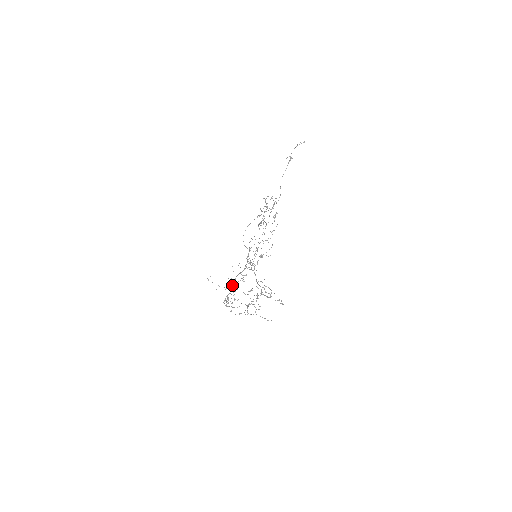
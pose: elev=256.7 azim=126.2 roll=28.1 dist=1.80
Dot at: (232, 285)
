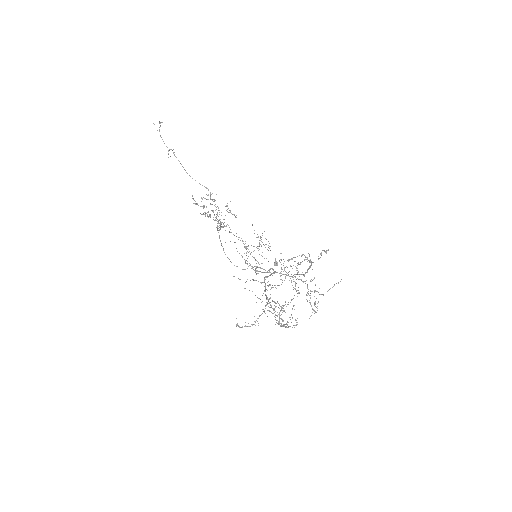
Dot at: occluded
